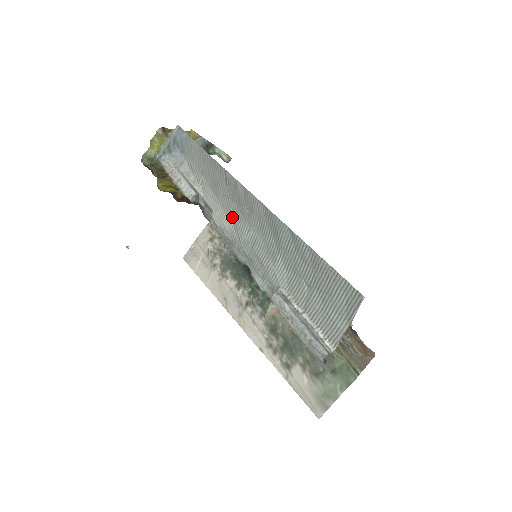
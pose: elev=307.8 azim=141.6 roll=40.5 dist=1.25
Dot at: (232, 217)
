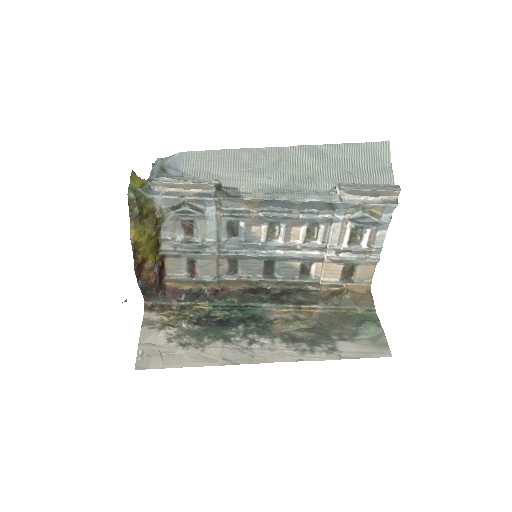
Dot at: (261, 178)
